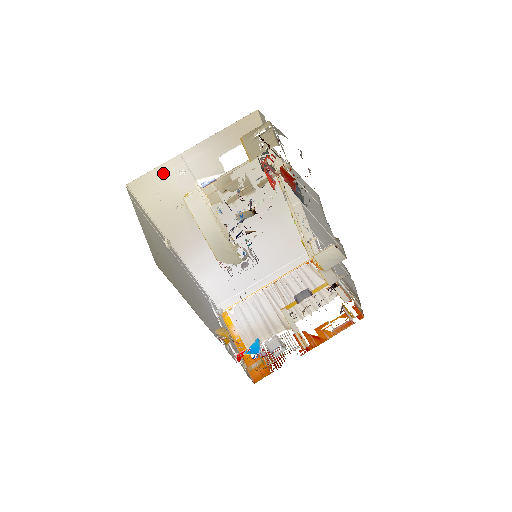
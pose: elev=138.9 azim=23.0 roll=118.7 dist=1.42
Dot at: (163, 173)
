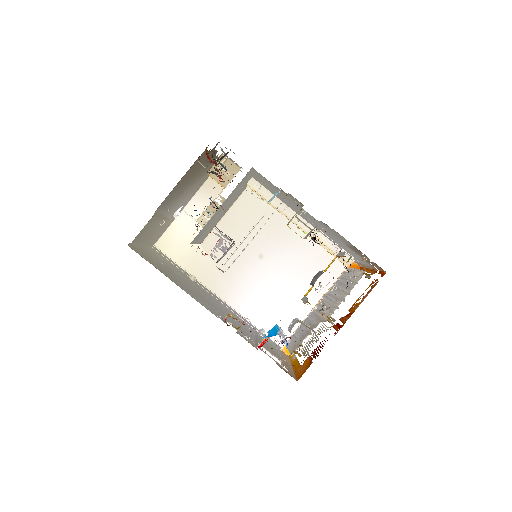
Dot at: (177, 228)
